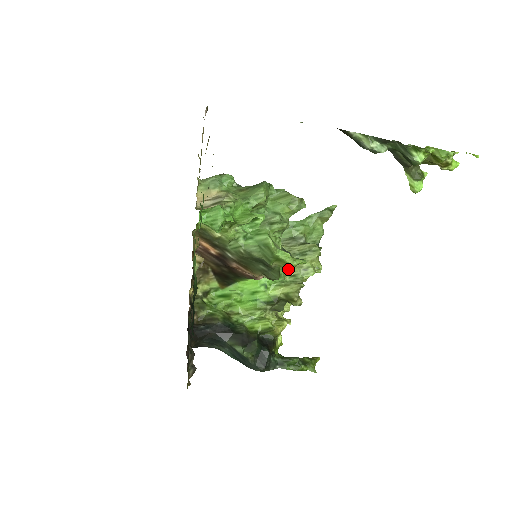
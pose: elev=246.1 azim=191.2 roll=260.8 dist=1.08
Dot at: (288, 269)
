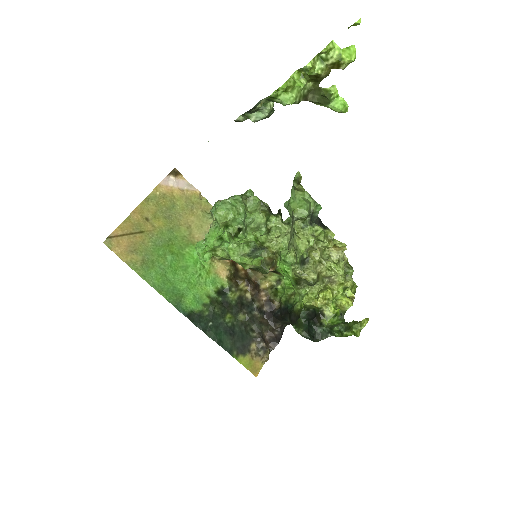
Dot at: (290, 252)
